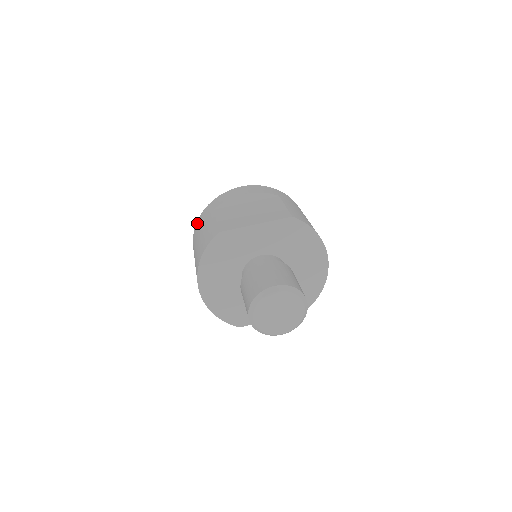
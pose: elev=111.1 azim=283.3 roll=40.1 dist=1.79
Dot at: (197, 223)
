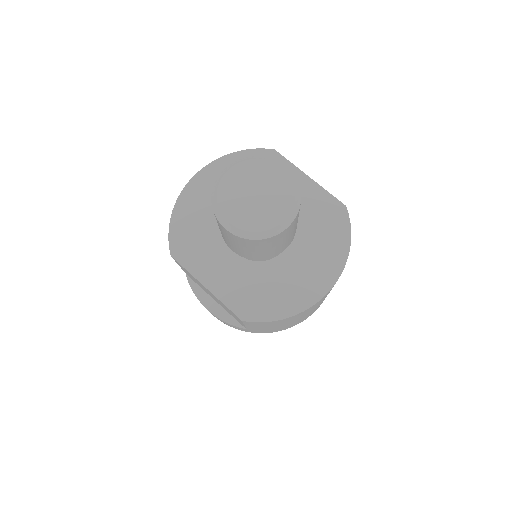
Dot at: occluded
